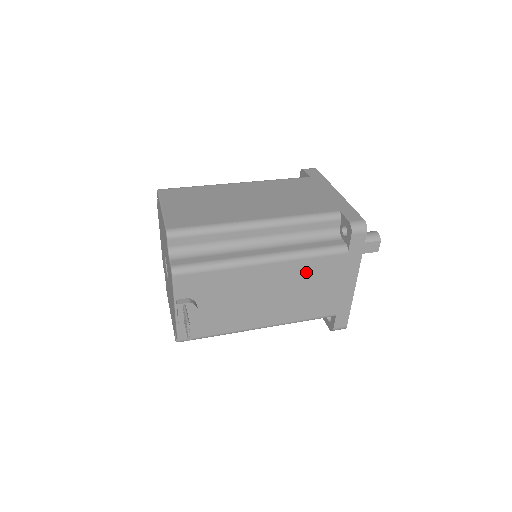
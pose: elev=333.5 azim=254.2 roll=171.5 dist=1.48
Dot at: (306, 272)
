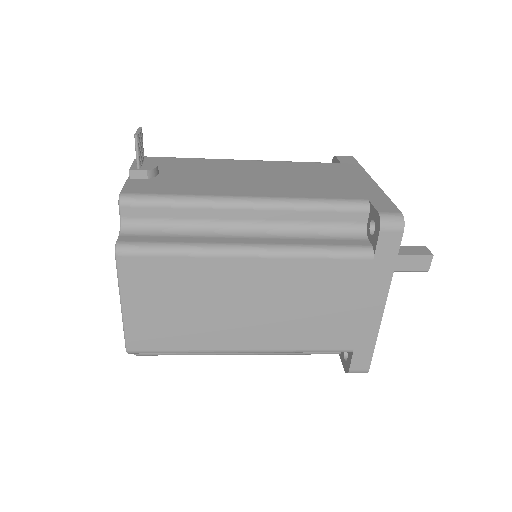
Dot at: (296, 169)
